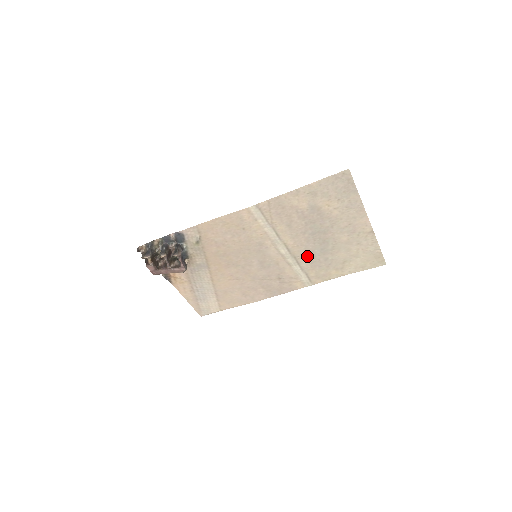
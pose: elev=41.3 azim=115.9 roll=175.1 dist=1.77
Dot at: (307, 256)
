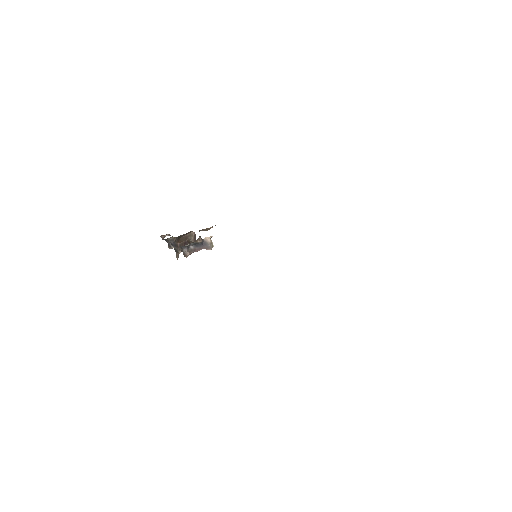
Dot at: occluded
